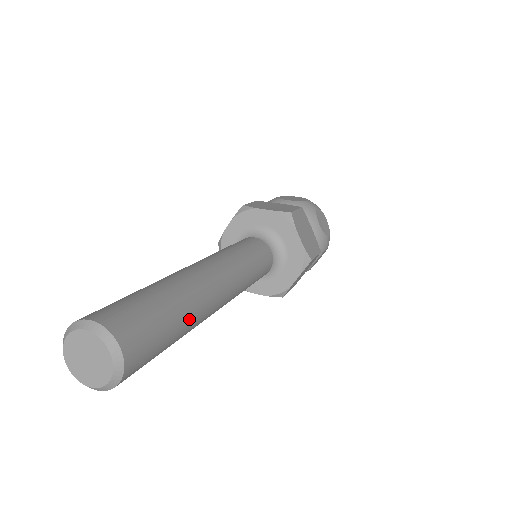
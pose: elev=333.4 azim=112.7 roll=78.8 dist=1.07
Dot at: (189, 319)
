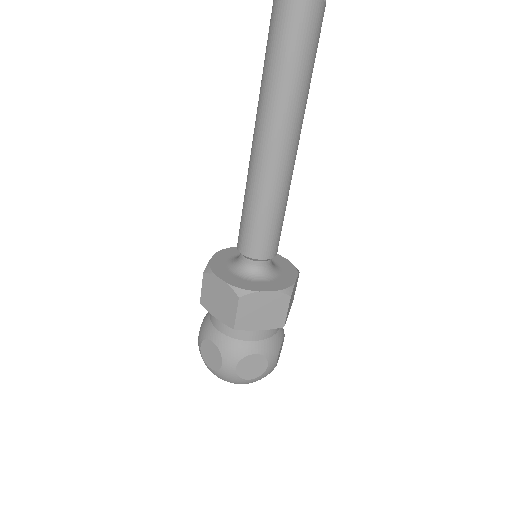
Dot at: occluded
